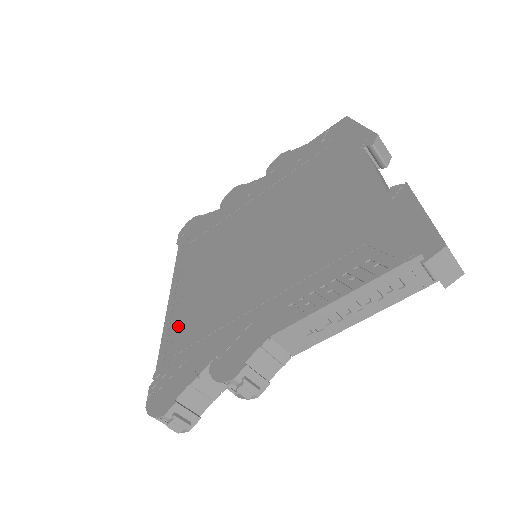
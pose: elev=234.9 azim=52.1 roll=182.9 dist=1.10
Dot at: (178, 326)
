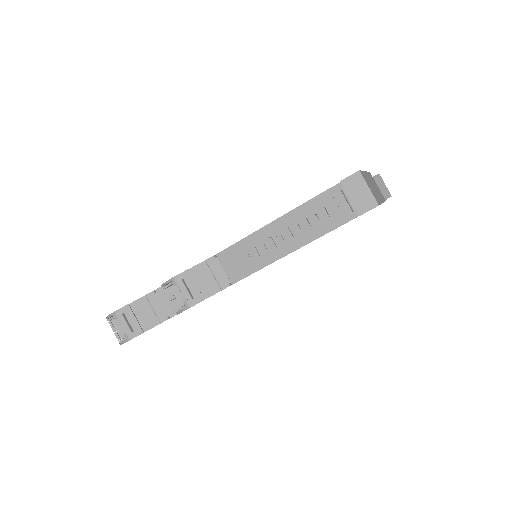
Dot at: occluded
